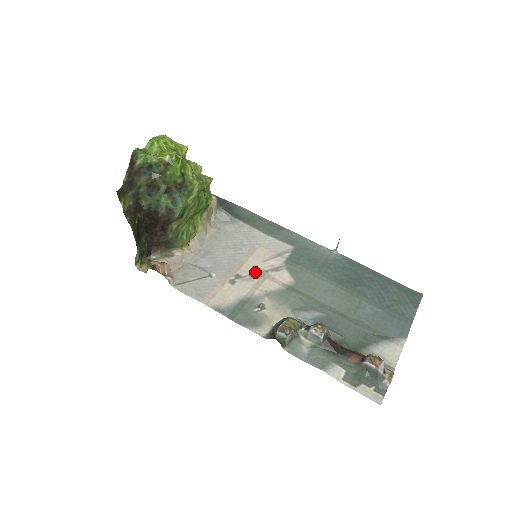
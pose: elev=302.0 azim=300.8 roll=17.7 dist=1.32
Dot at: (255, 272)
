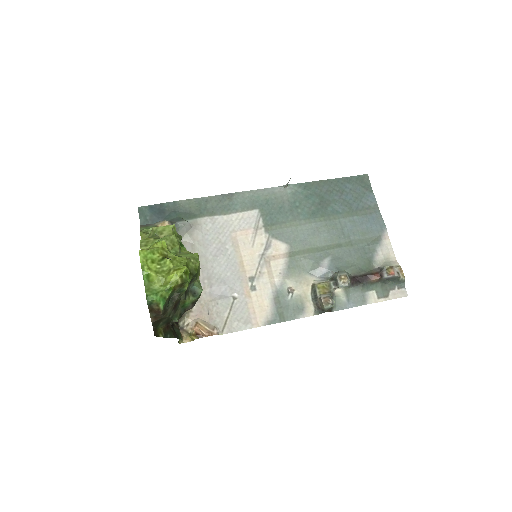
Dot at: (257, 263)
